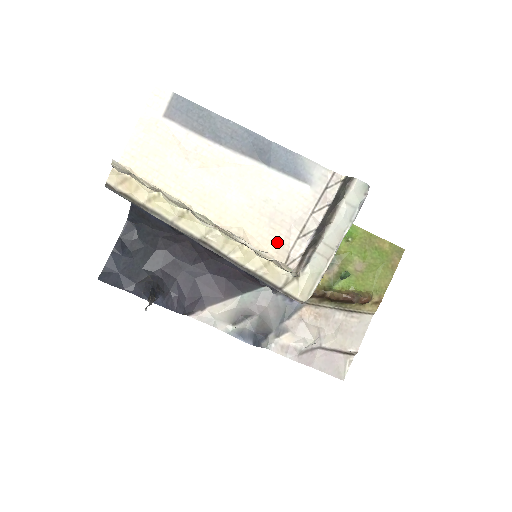
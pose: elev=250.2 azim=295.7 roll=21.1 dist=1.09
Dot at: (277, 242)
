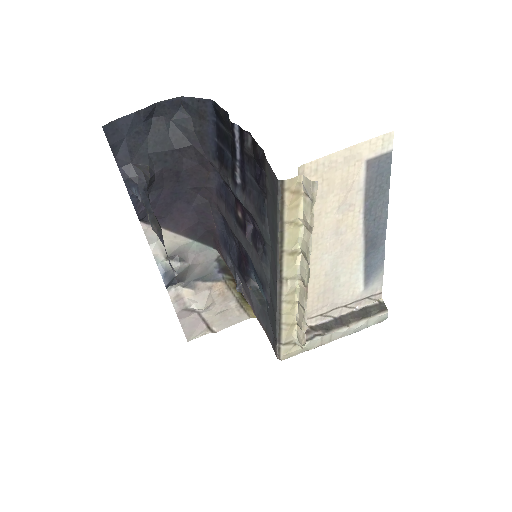
Dot at: (310, 308)
